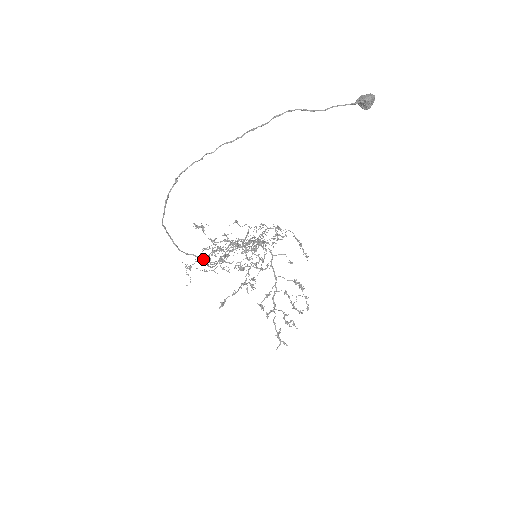
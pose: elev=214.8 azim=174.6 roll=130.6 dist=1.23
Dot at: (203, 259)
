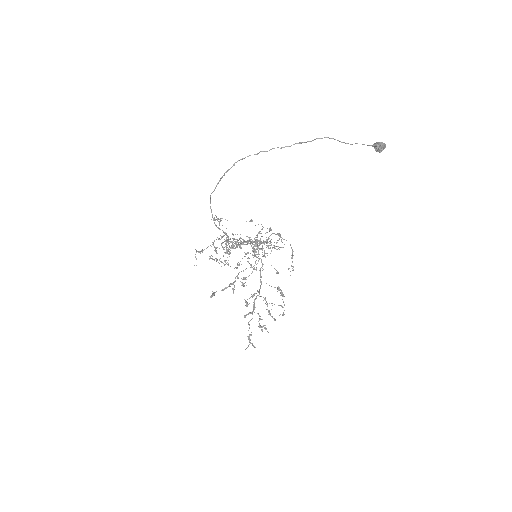
Dot at: occluded
